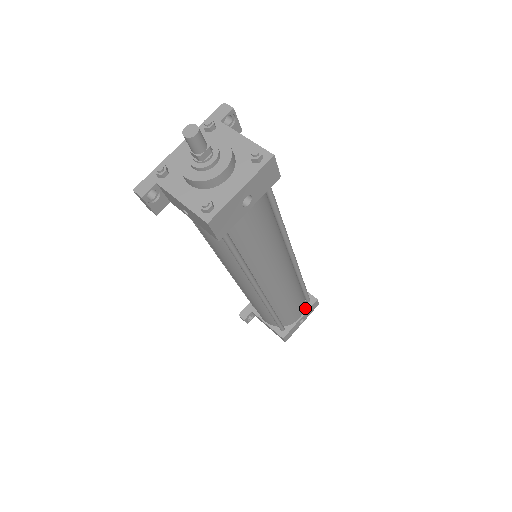
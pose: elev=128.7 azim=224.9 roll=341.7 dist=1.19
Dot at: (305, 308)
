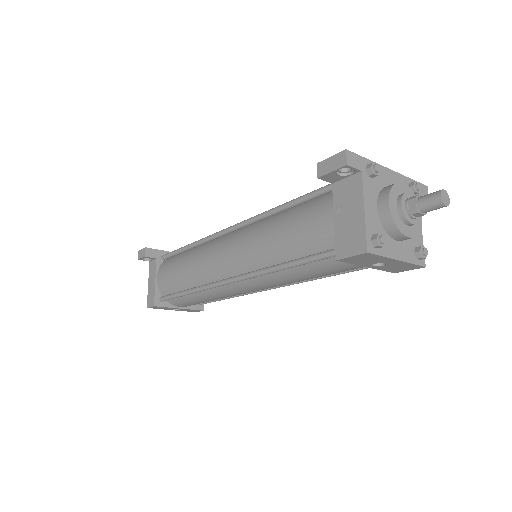
Dot at: (191, 305)
